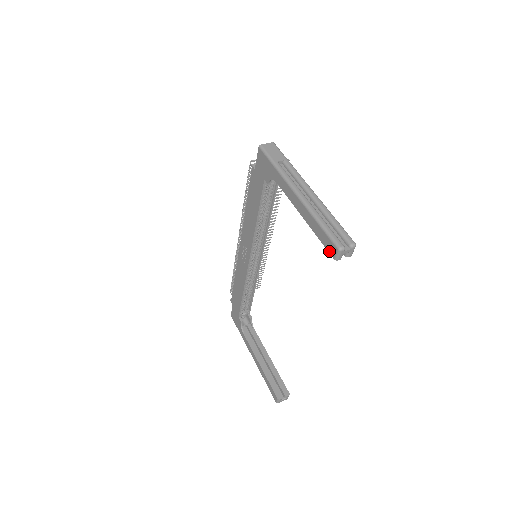
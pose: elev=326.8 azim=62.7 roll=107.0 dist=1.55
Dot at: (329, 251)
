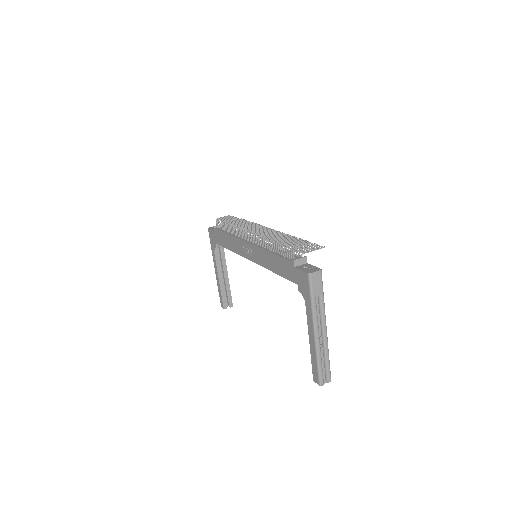
Dot at: (313, 376)
